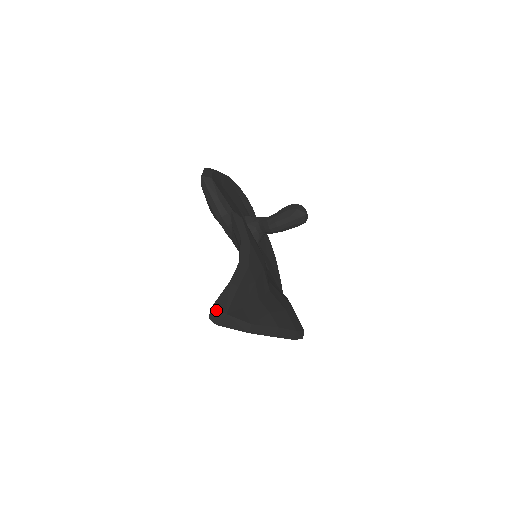
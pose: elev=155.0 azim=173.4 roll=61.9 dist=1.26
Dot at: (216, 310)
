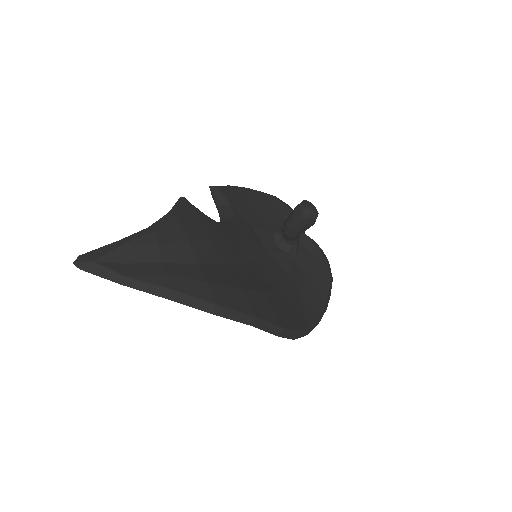
Dot at: (84, 257)
